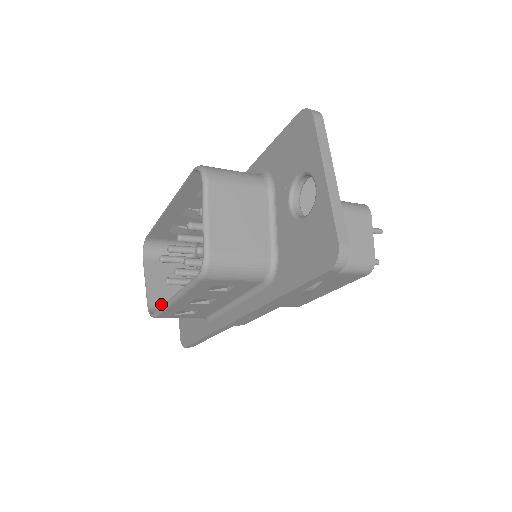
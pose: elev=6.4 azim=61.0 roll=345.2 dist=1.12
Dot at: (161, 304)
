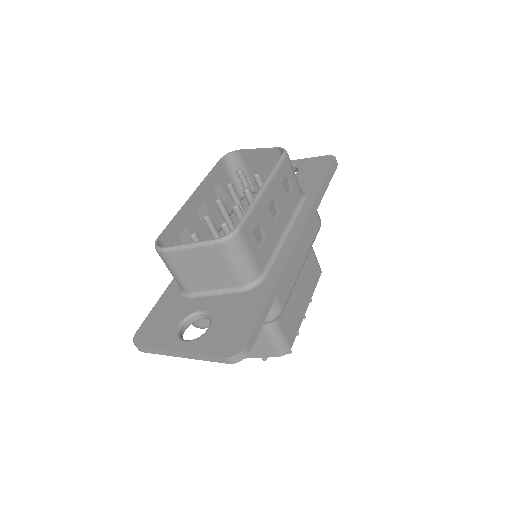
Dot at: (222, 250)
